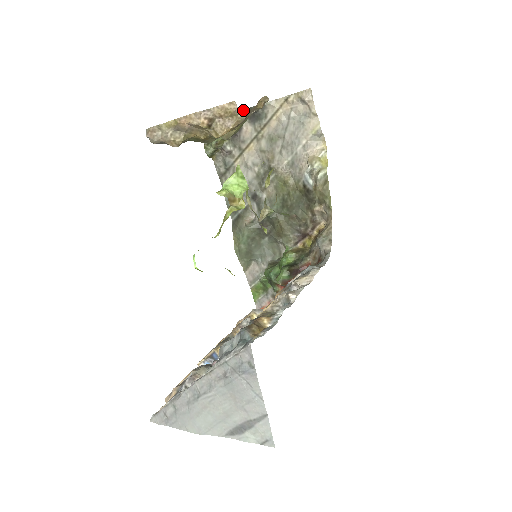
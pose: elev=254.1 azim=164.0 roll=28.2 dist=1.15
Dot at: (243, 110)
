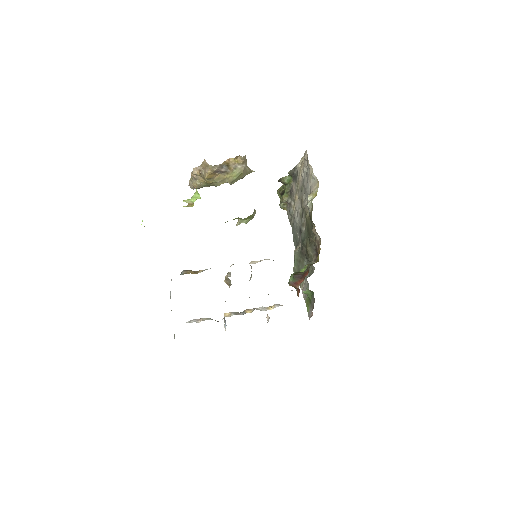
Dot at: (289, 174)
